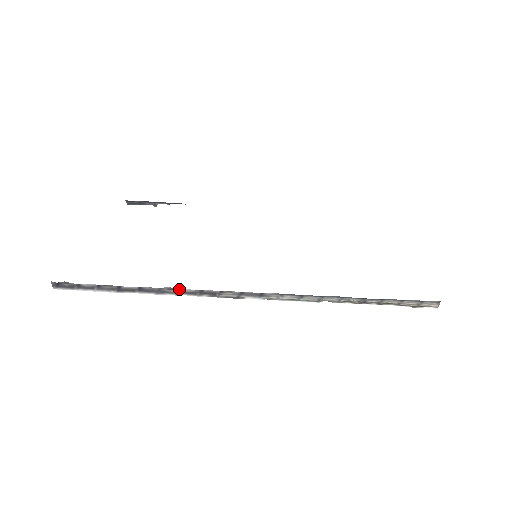
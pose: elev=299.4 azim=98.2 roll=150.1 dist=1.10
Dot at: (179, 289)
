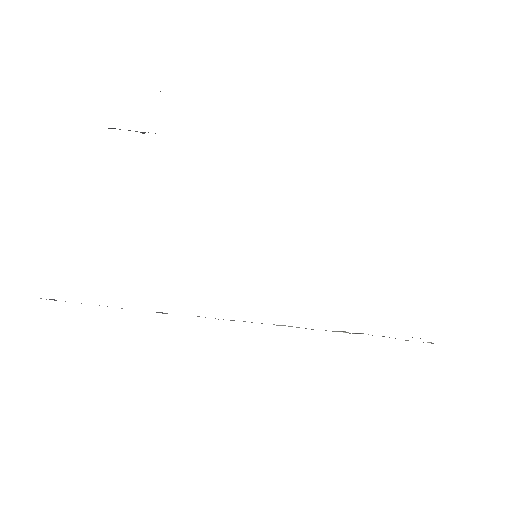
Dot at: occluded
